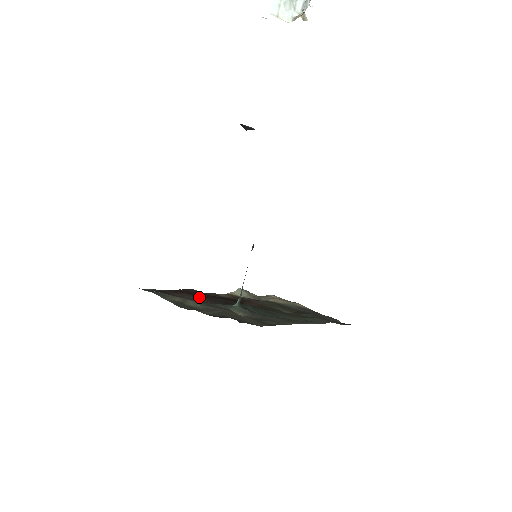
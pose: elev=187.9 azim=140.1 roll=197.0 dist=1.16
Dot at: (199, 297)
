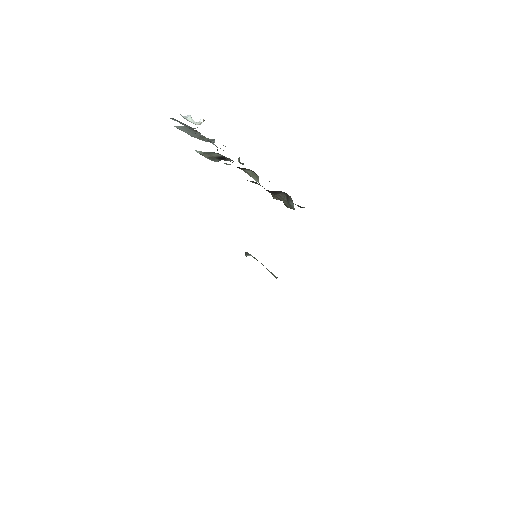
Dot at: occluded
